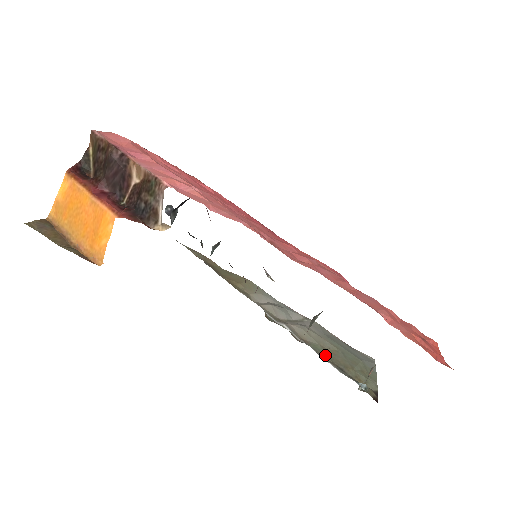
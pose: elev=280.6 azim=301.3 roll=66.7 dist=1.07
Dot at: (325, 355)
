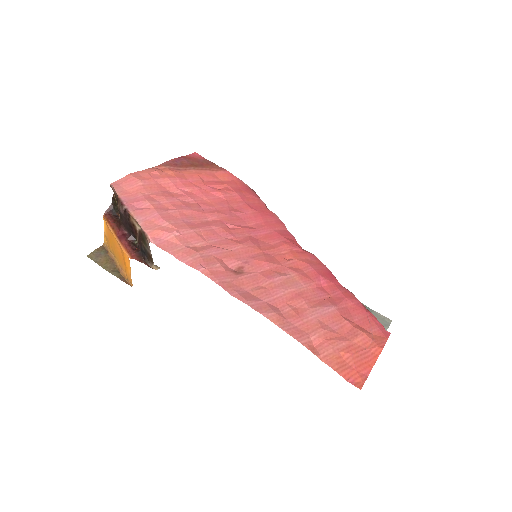
Dot at: occluded
